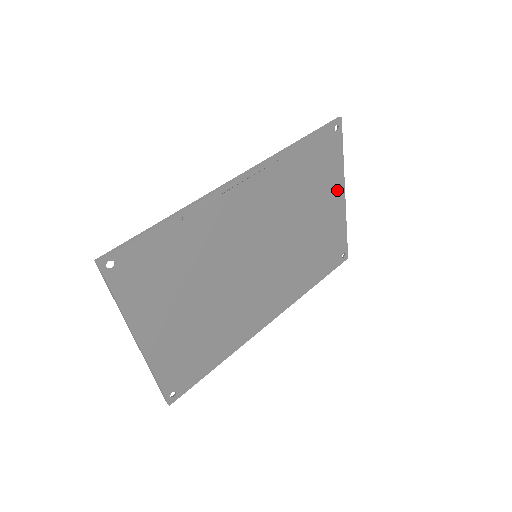
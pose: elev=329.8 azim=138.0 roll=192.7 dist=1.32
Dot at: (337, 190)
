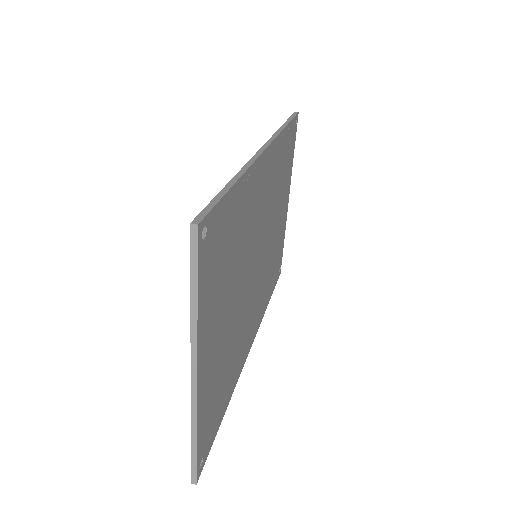
Dot at: (287, 192)
